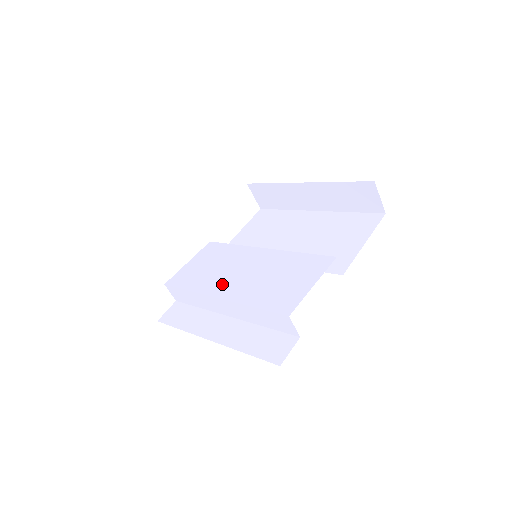
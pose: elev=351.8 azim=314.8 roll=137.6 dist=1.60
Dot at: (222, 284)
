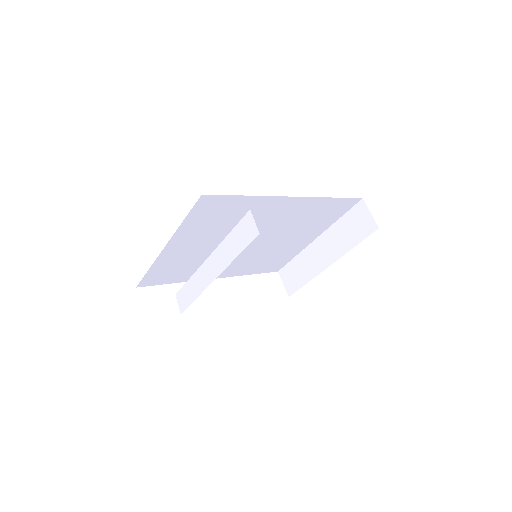
Dot at: occluded
